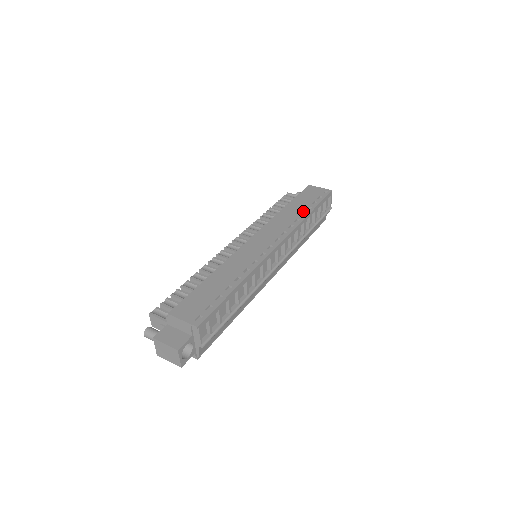
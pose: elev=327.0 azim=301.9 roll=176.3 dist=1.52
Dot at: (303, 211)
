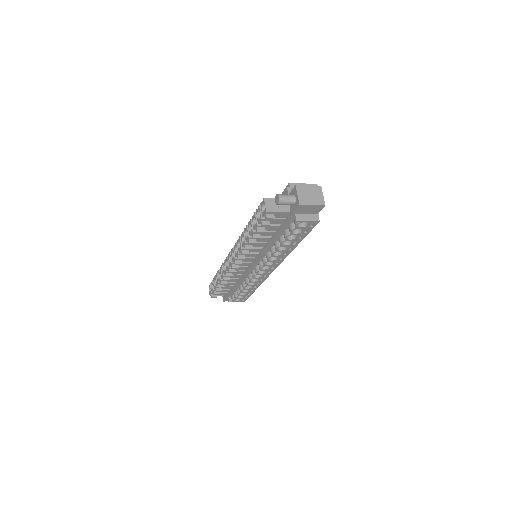
Dot at: occluded
